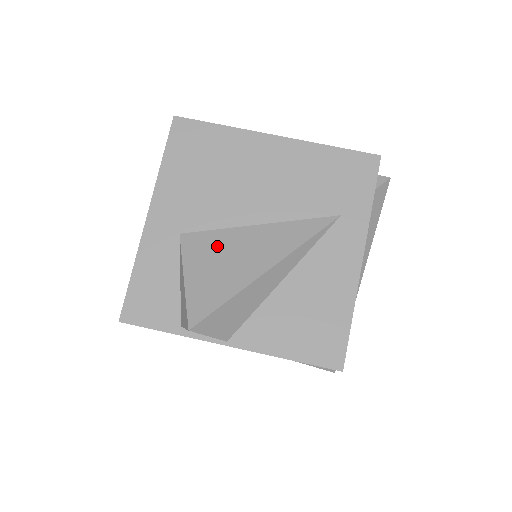
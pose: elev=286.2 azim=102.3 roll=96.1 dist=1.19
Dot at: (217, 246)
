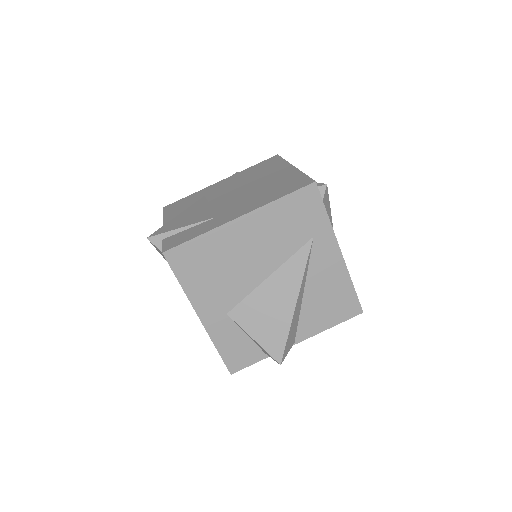
Dot at: (255, 308)
